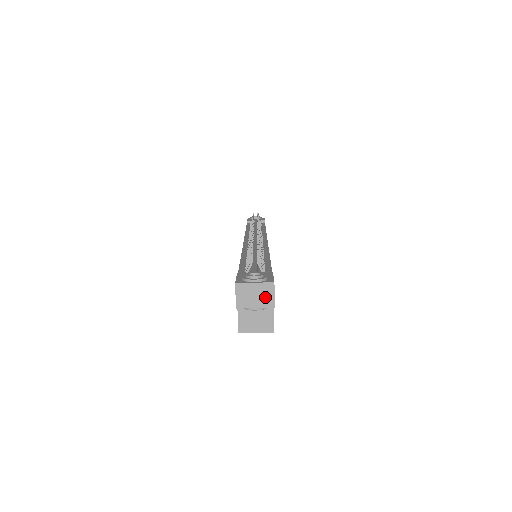
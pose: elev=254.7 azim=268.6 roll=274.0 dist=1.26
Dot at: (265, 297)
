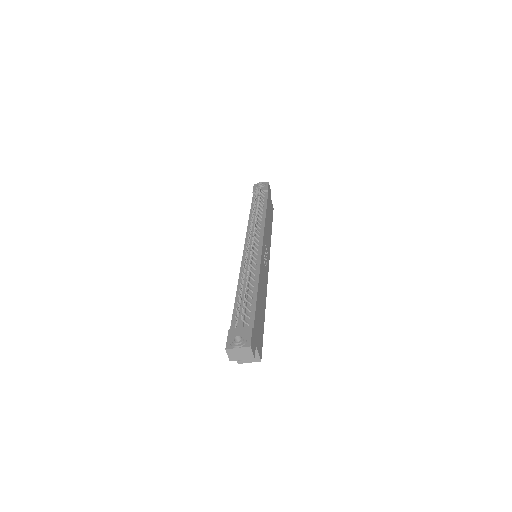
Dot at: (247, 354)
